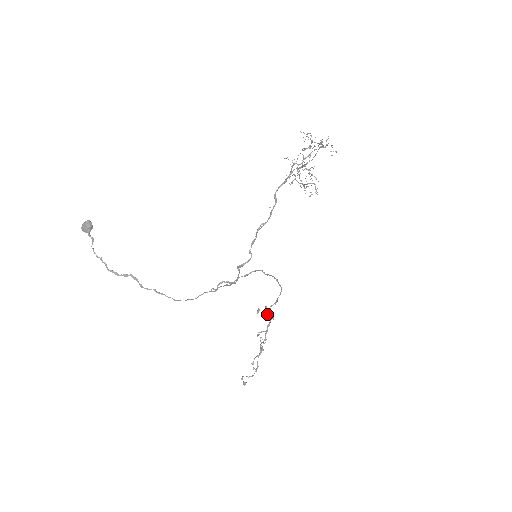
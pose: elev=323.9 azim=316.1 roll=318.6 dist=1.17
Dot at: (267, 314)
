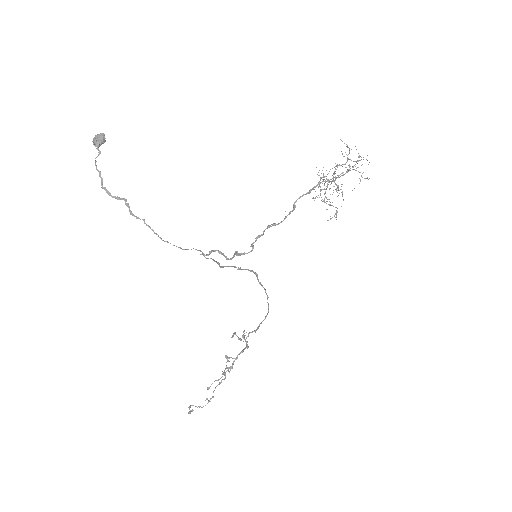
Dot at: (243, 338)
